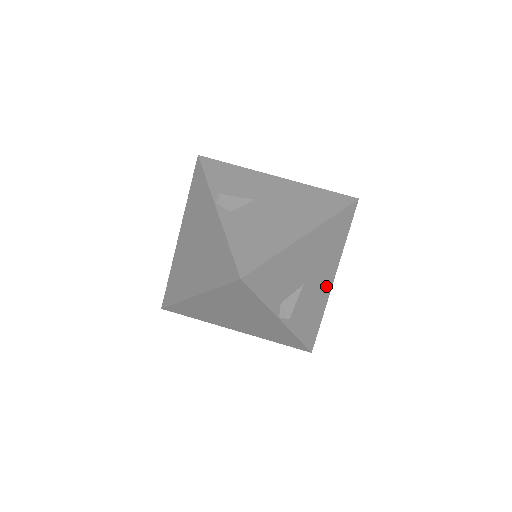
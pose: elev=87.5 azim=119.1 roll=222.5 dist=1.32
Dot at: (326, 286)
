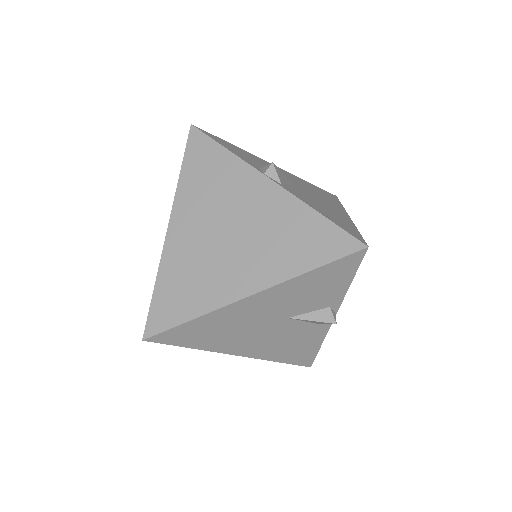
Dot at: (338, 212)
